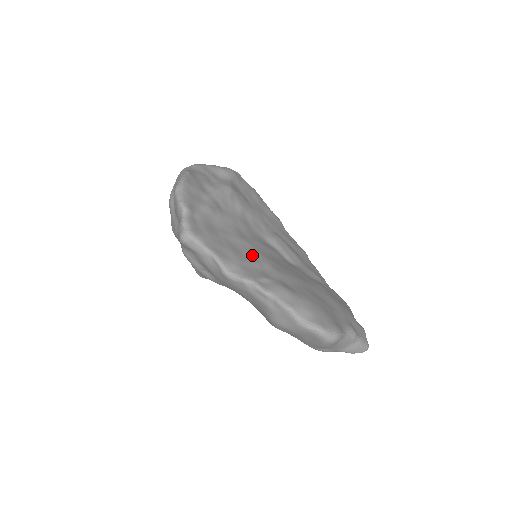
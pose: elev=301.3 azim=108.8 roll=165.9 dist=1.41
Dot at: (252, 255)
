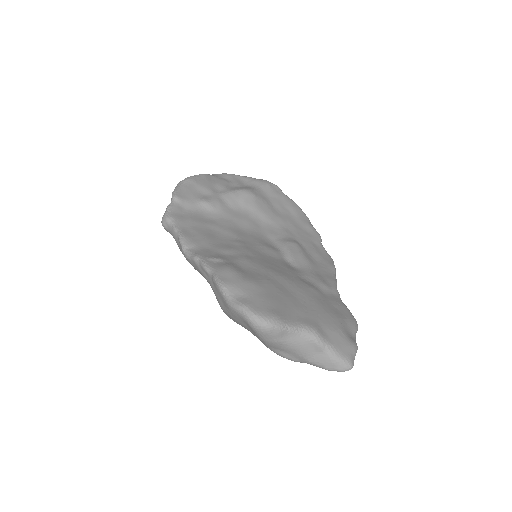
Dot at: (229, 244)
